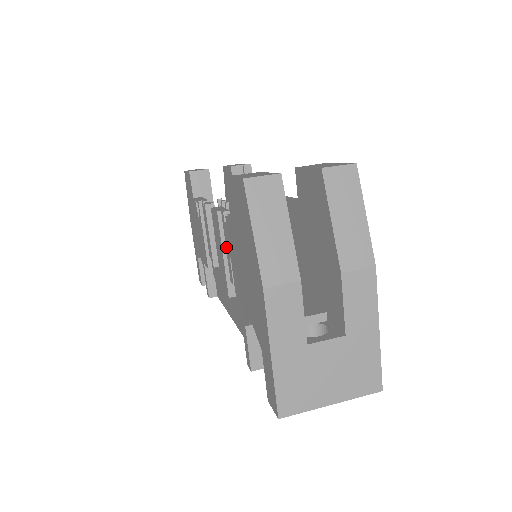
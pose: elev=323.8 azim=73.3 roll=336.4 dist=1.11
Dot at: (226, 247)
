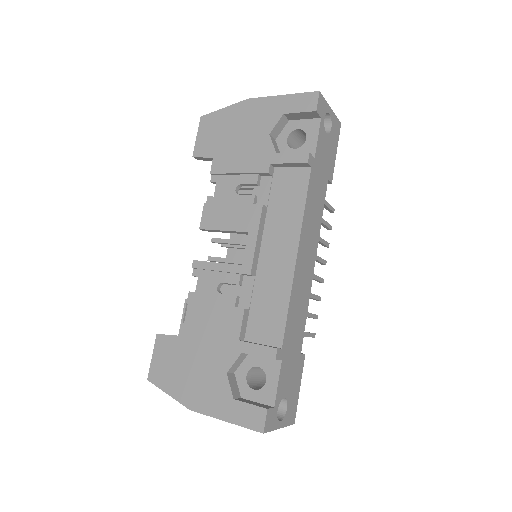
Dot at: (229, 202)
